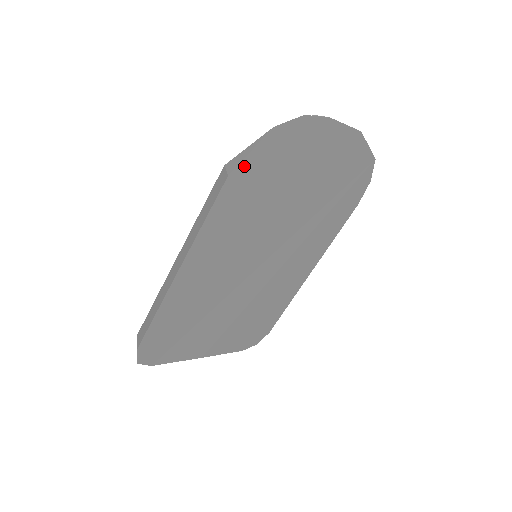
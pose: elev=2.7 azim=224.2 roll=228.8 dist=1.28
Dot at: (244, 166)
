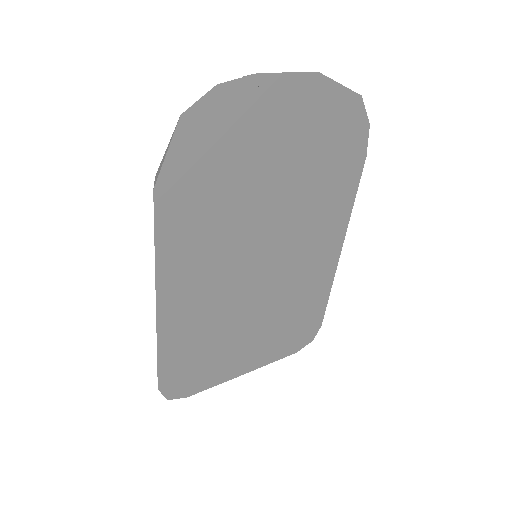
Dot at: (168, 172)
